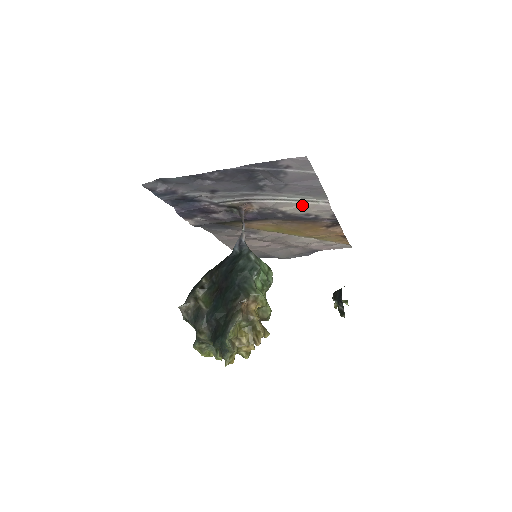
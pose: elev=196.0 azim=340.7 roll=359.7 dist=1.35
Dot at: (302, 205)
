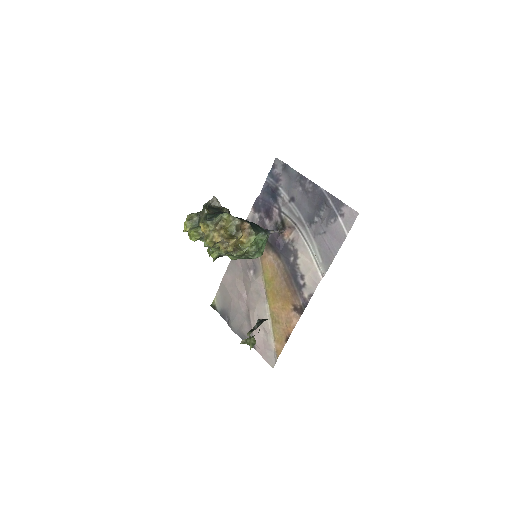
Dot at: (311, 262)
